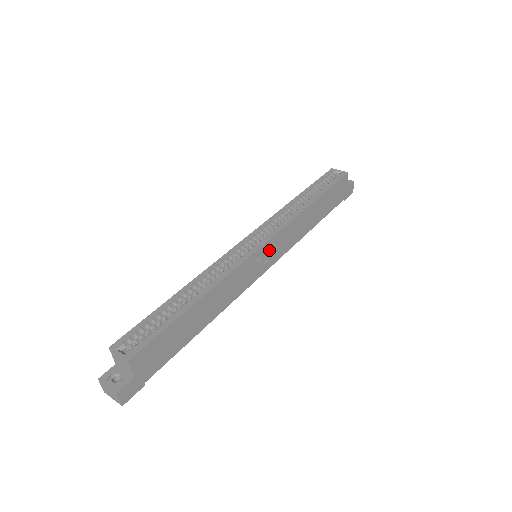
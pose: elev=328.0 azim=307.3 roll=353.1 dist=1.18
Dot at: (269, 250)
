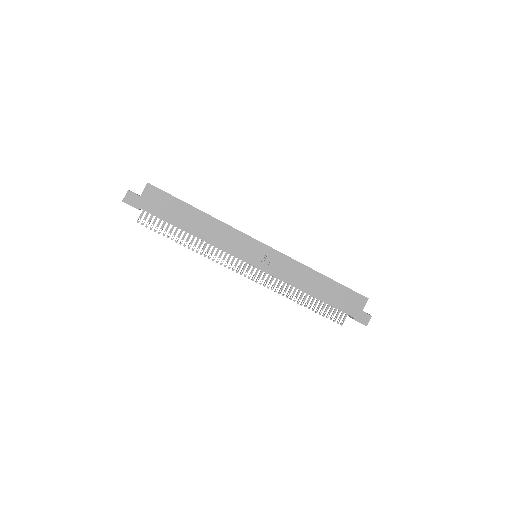
Dot at: (265, 255)
